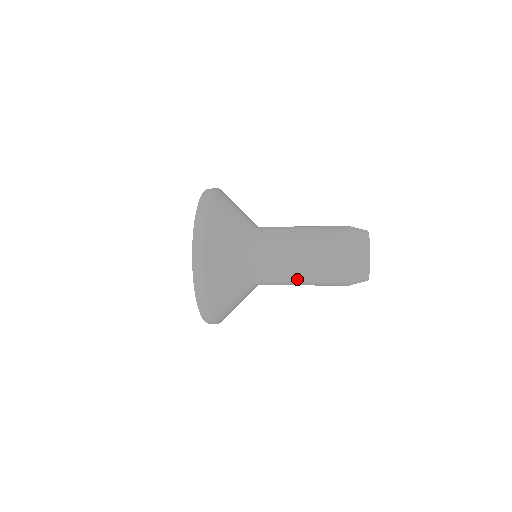
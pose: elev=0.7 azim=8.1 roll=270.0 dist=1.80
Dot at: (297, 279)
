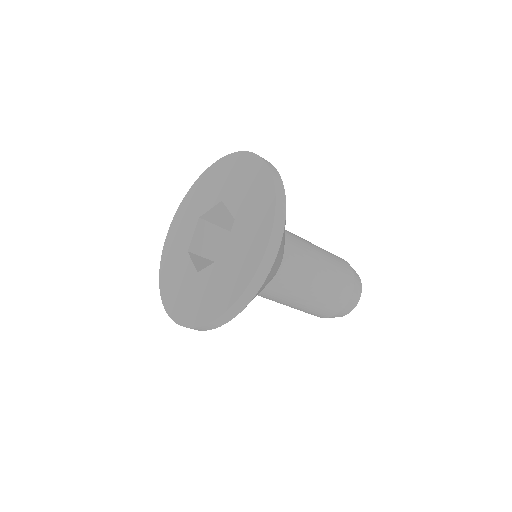
Dot at: (299, 300)
